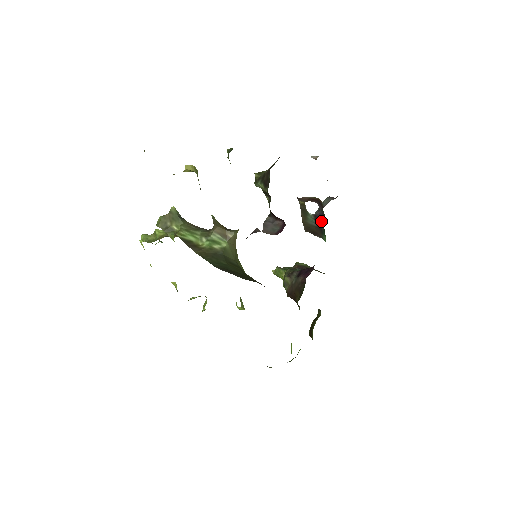
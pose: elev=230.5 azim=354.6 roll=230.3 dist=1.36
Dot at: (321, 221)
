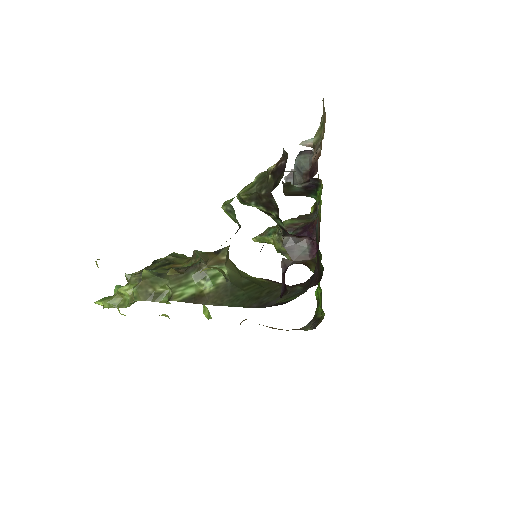
Dot at: (312, 188)
